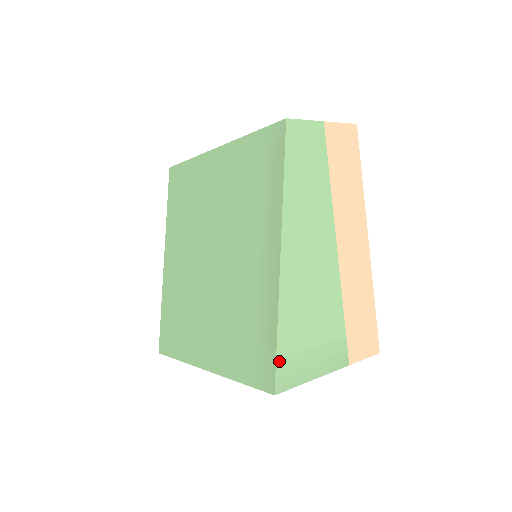
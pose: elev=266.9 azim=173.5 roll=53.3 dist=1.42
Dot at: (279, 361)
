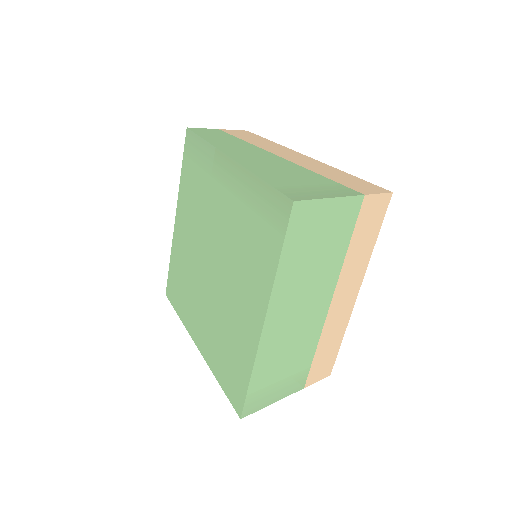
Dot at: (279, 189)
